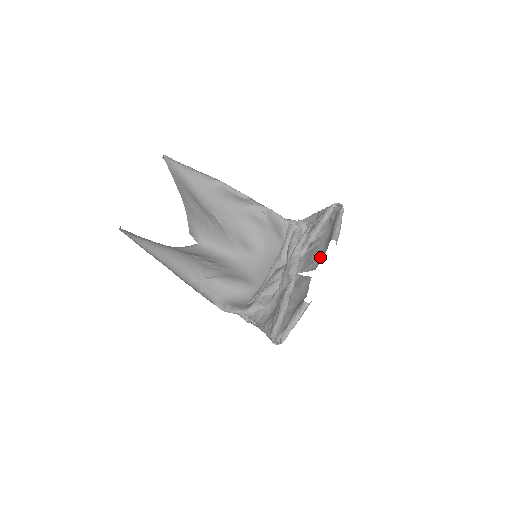
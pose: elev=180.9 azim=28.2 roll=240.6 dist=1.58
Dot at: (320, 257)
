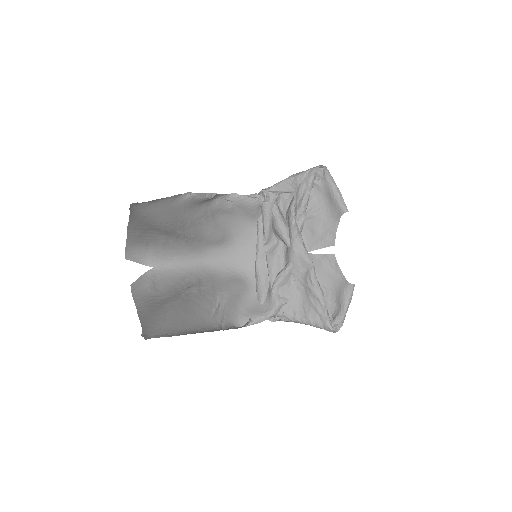
Dot at: (332, 231)
